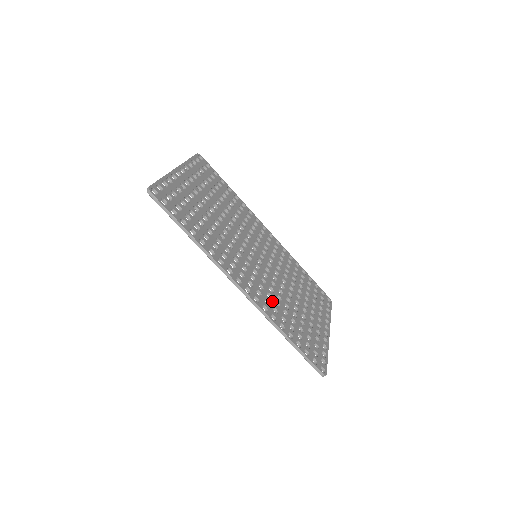
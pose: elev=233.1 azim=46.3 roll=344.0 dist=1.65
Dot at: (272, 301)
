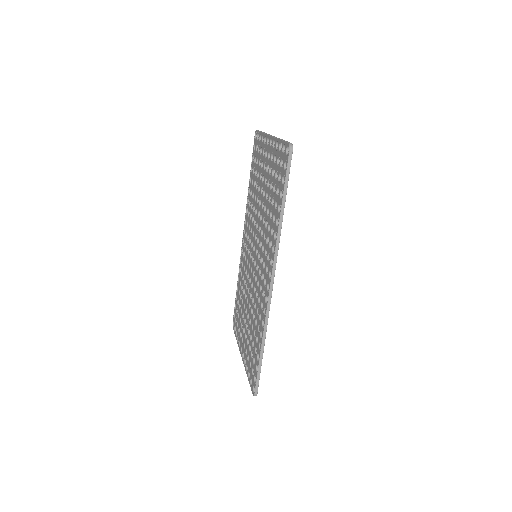
Dot at: occluded
